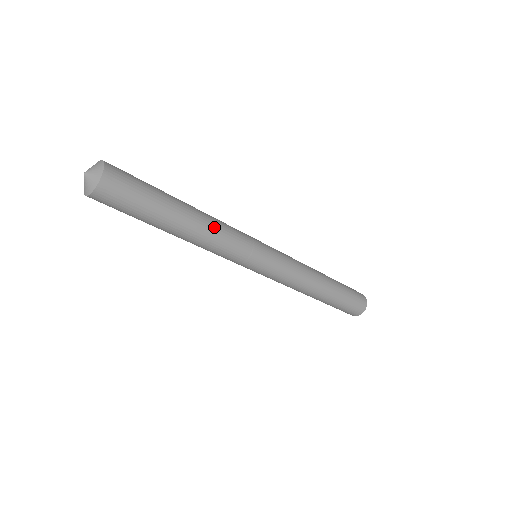
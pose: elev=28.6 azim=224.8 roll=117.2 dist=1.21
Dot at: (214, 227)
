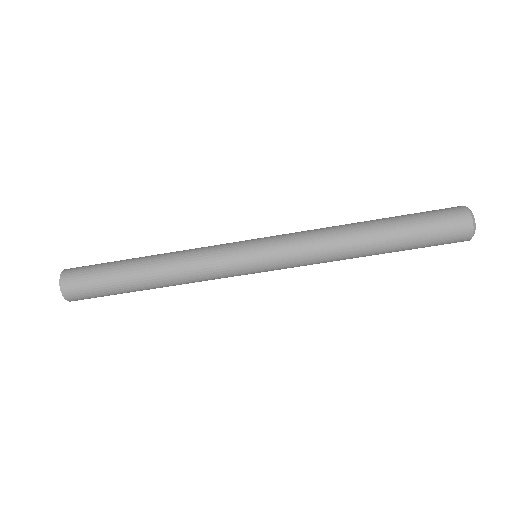
Dot at: (177, 255)
